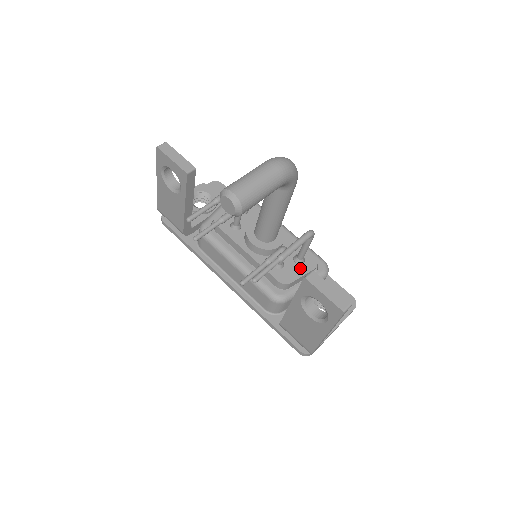
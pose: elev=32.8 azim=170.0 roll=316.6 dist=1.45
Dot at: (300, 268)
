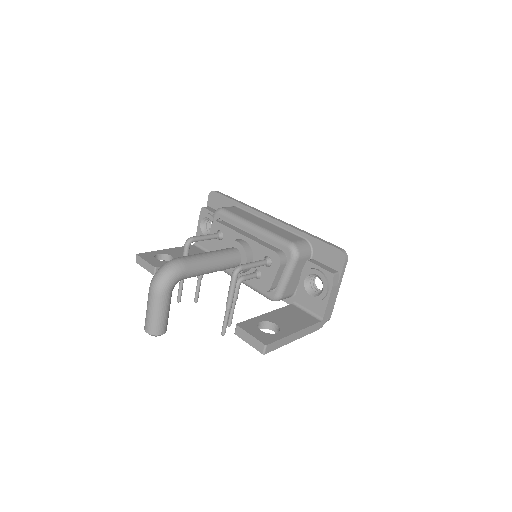
Dot at: (271, 270)
